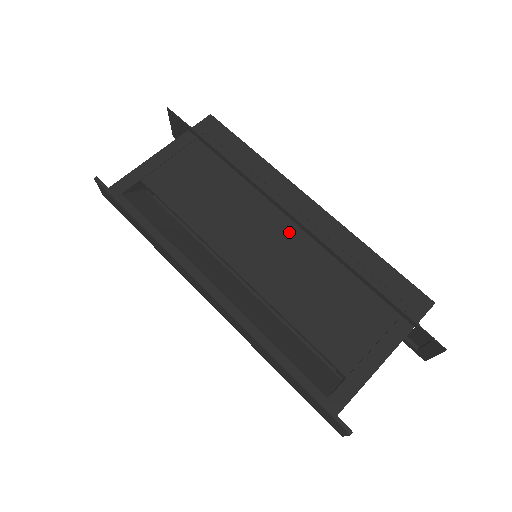
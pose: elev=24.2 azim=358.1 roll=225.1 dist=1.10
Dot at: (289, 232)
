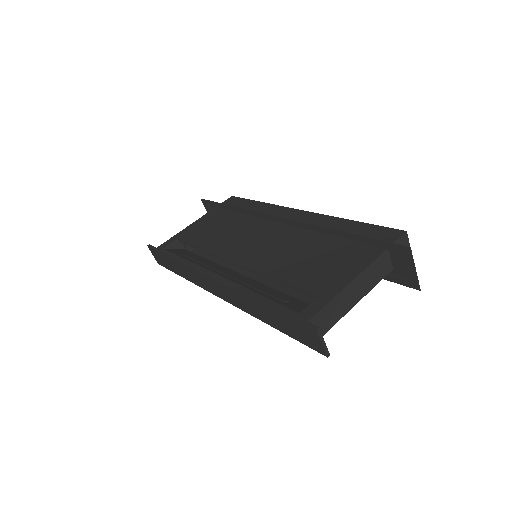
Dot at: (279, 231)
